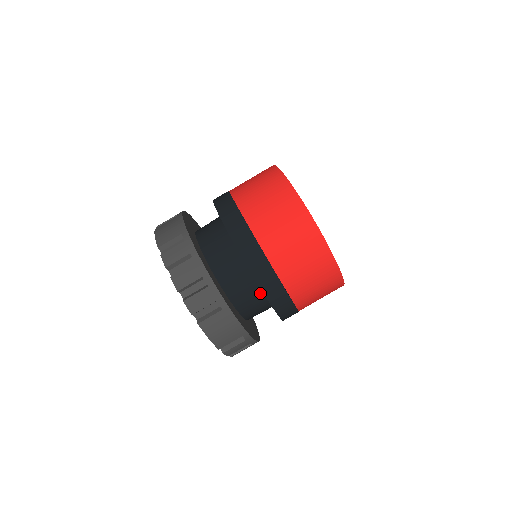
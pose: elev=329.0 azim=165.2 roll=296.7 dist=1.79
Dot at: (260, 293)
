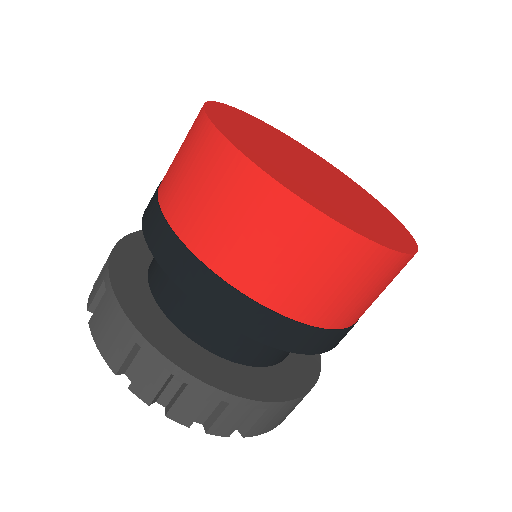
Dot at: occluded
